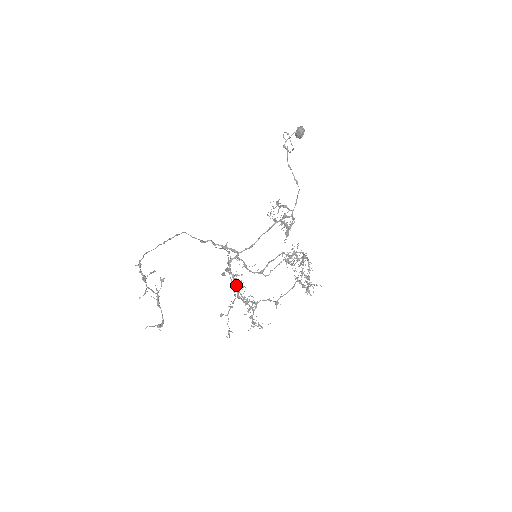
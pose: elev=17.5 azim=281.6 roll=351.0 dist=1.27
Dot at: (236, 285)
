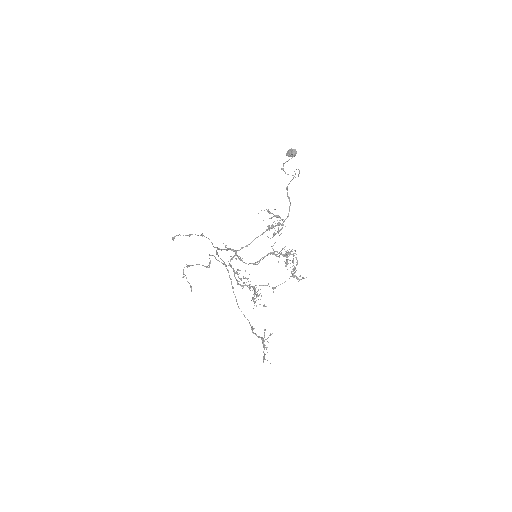
Dot at: occluded
